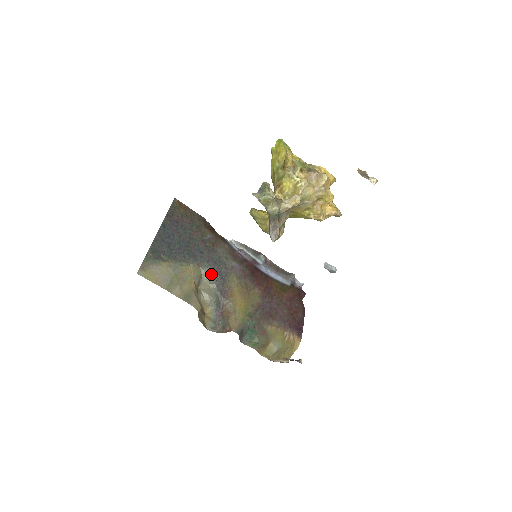
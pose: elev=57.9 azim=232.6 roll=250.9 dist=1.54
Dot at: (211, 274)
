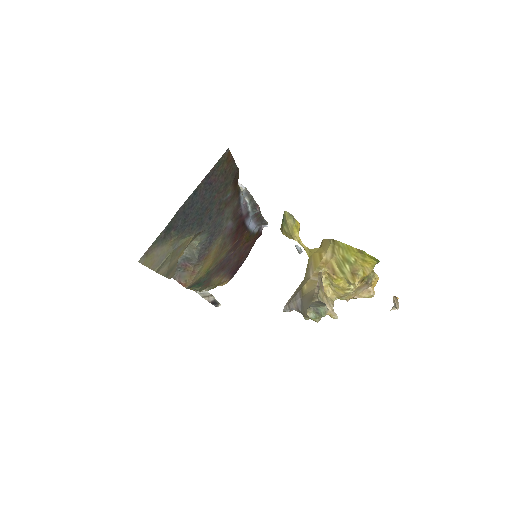
Dot at: (203, 239)
